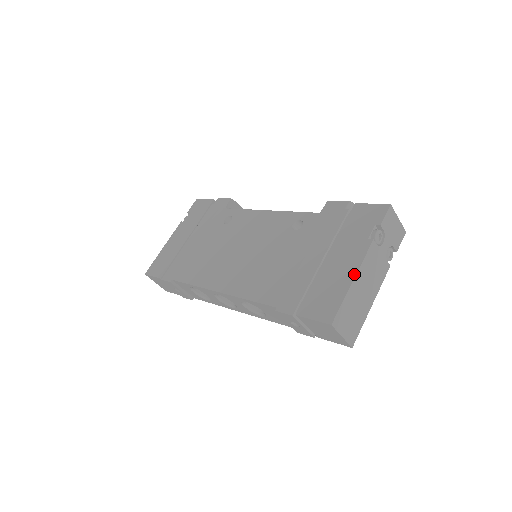
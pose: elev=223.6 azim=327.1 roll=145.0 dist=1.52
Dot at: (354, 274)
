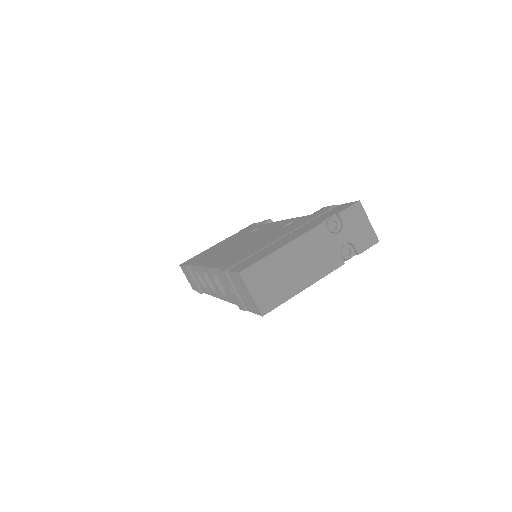
Dot at: (288, 242)
